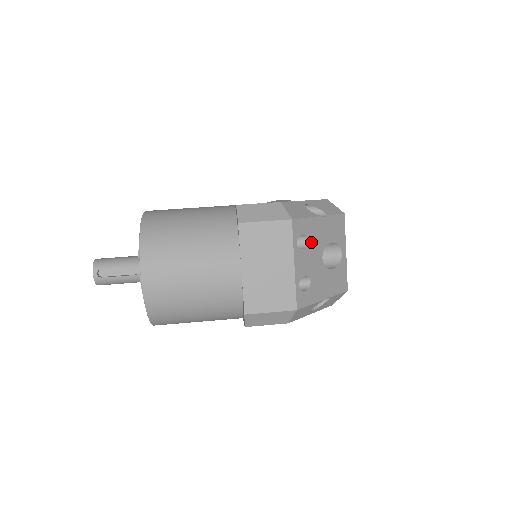
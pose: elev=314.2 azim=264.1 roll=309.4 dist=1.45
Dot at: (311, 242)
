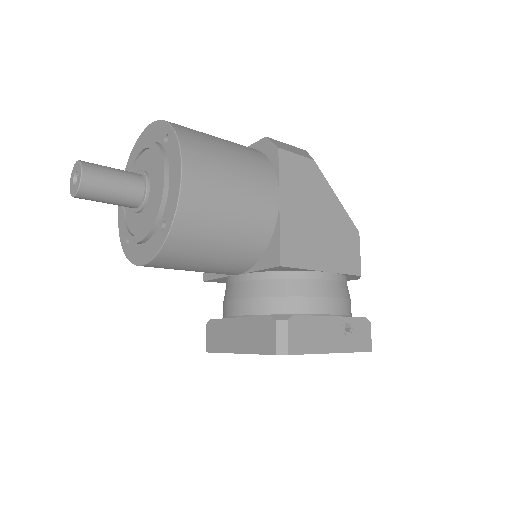
Dot at: occluded
